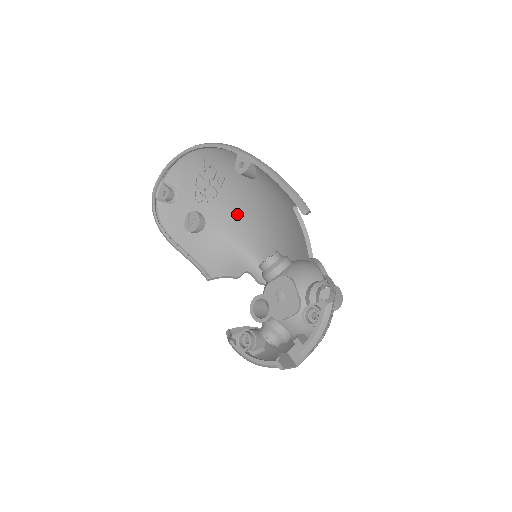
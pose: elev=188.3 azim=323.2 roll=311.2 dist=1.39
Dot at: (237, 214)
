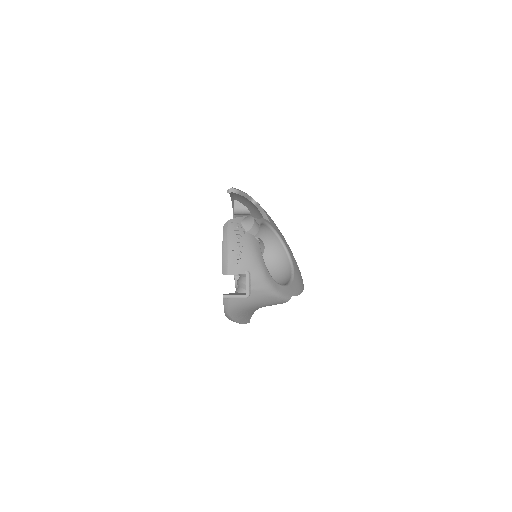
Dot at: occluded
